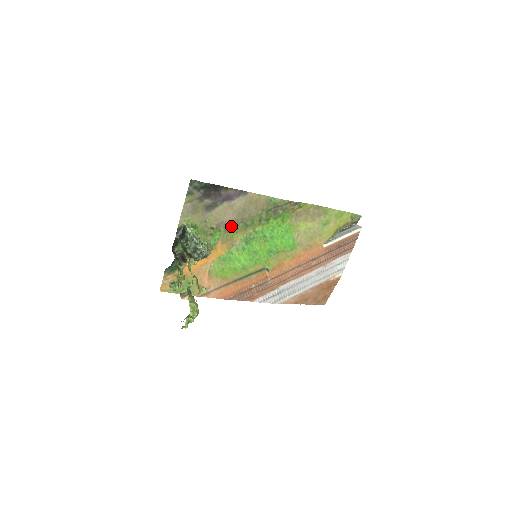
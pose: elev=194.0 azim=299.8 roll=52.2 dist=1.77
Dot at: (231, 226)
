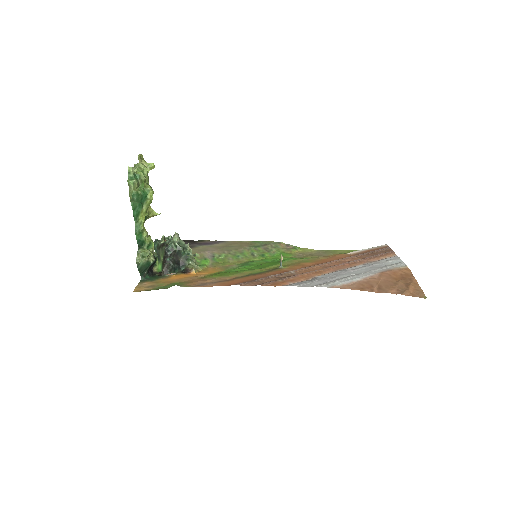
Dot at: (218, 257)
